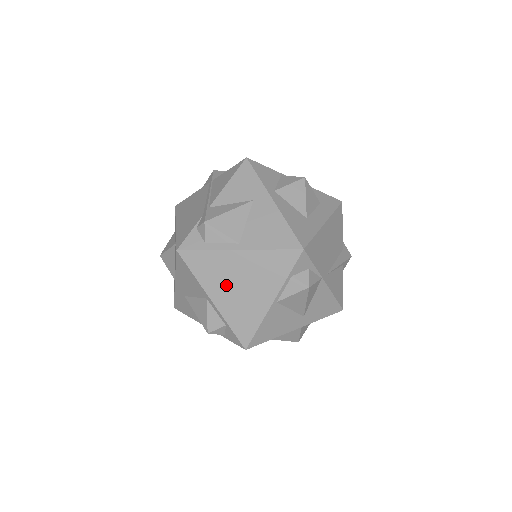
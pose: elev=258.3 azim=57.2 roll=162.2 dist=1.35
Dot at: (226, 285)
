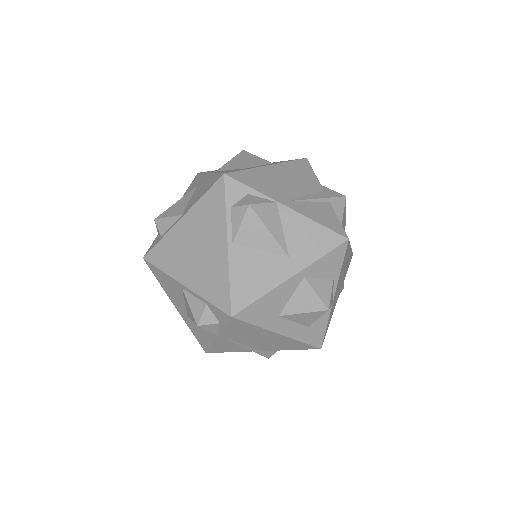
Dot at: (186, 259)
